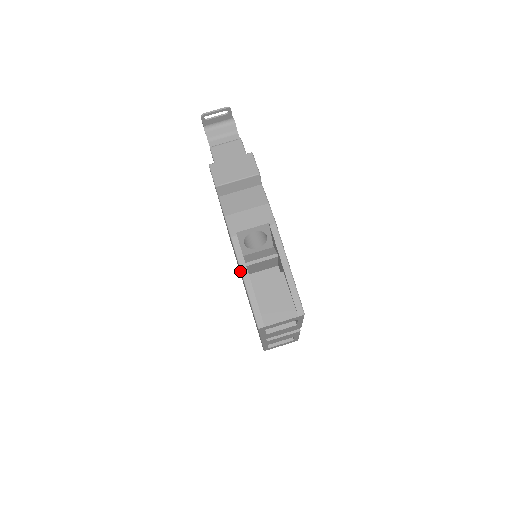
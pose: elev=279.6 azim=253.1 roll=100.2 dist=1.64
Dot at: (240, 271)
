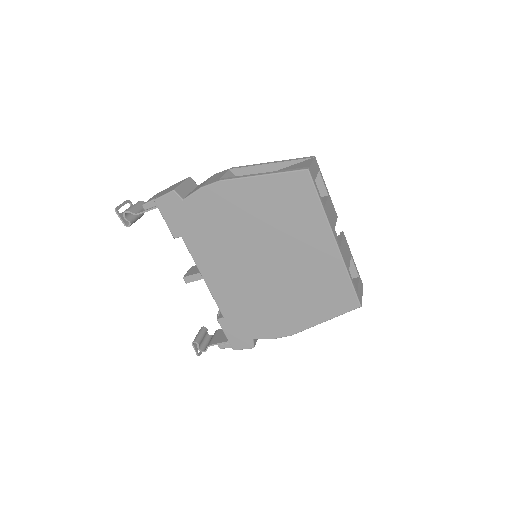
Dot at: (254, 200)
